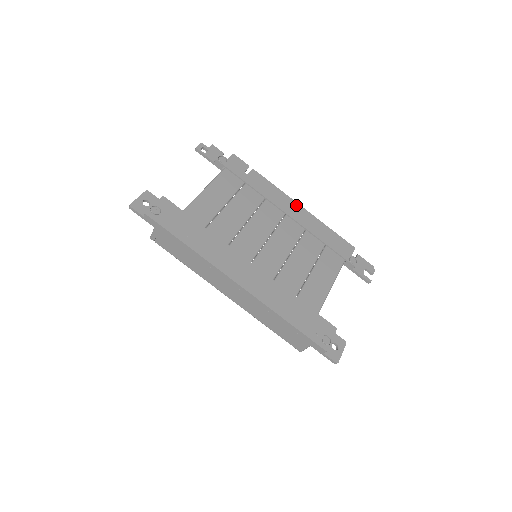
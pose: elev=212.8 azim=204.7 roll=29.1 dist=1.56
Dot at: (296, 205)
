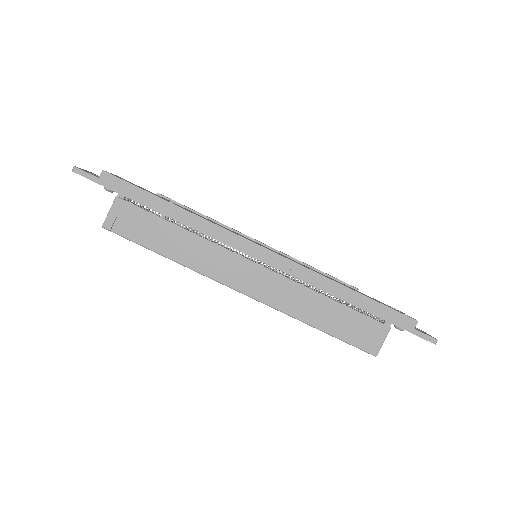
Dot at: occluded
